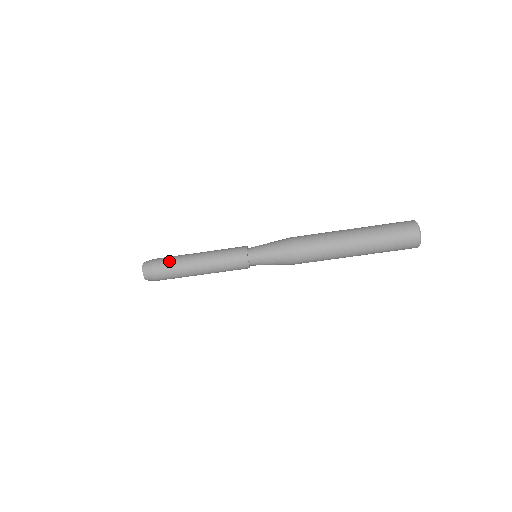
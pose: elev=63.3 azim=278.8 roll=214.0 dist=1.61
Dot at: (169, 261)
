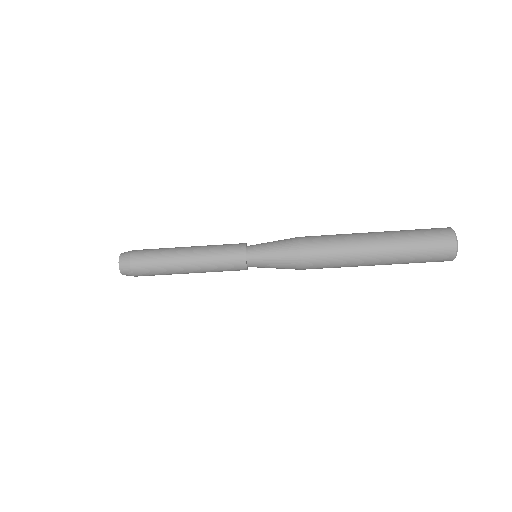
Dot at: (152, 252)
